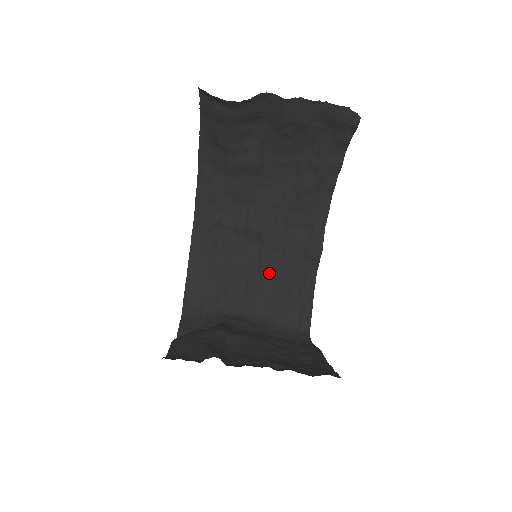
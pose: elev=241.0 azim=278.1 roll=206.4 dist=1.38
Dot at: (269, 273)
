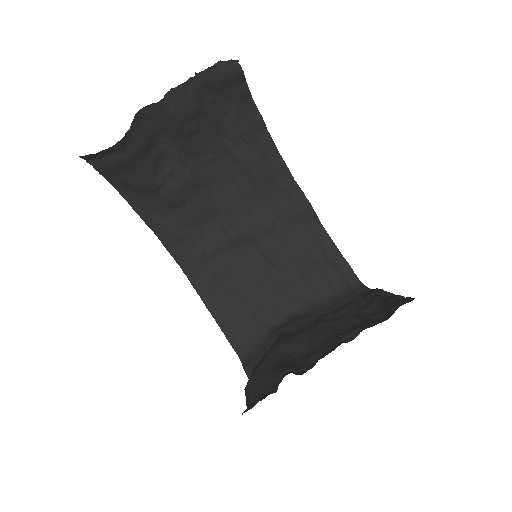
Dot at: (283, 261)
